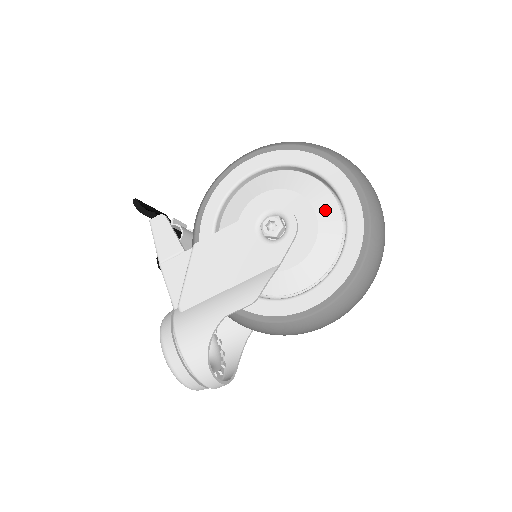
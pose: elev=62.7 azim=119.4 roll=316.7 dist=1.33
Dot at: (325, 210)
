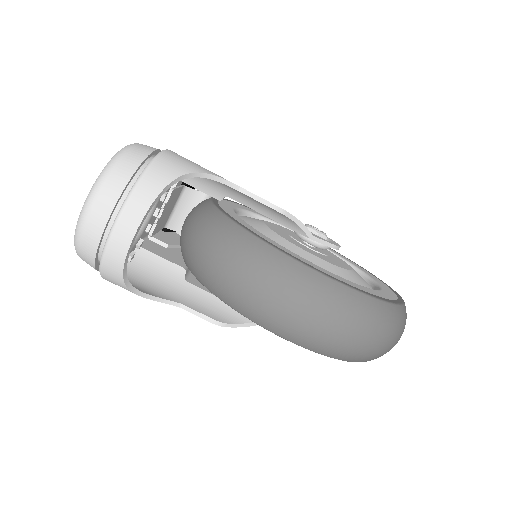
Dot at: occluded
